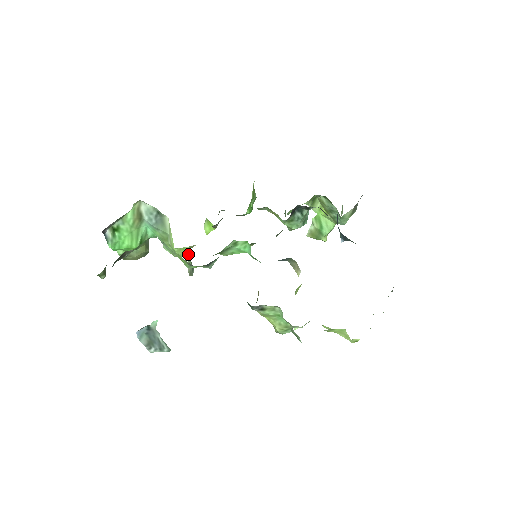
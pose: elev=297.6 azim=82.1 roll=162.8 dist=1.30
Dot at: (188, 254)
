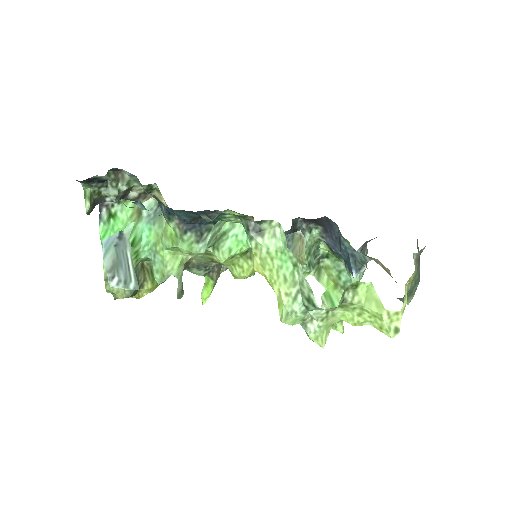
Dot at: (180, 270)
